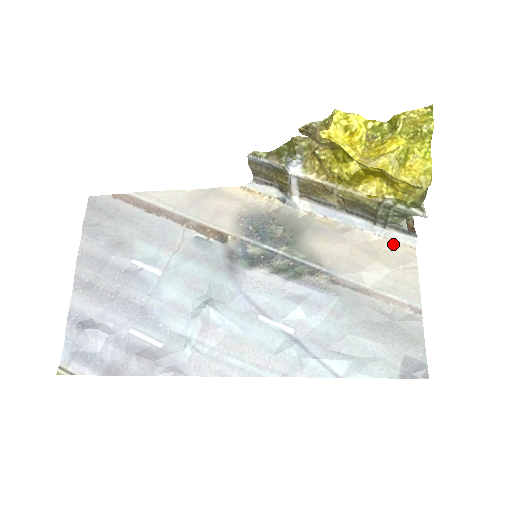
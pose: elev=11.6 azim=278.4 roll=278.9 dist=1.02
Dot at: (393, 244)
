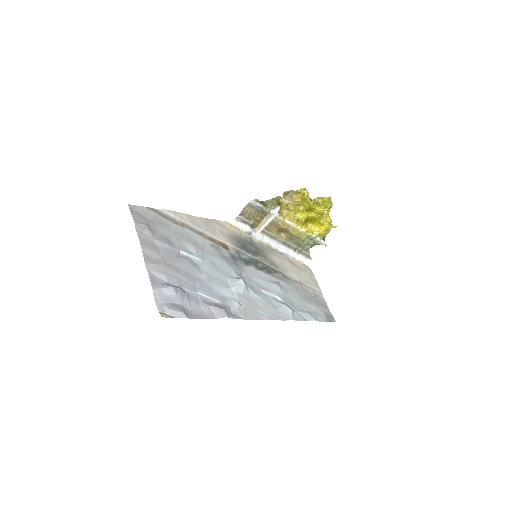
Dot at: (301, 263)
